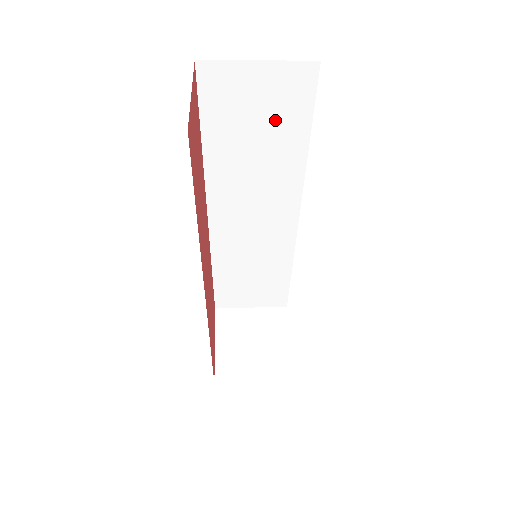
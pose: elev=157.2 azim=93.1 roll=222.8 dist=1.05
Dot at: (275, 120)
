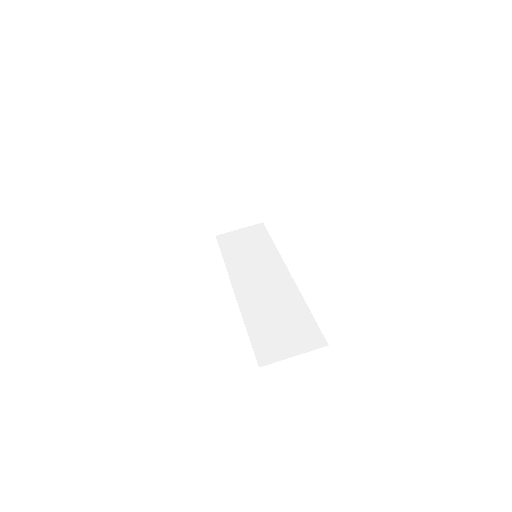
Dot at: occluded
